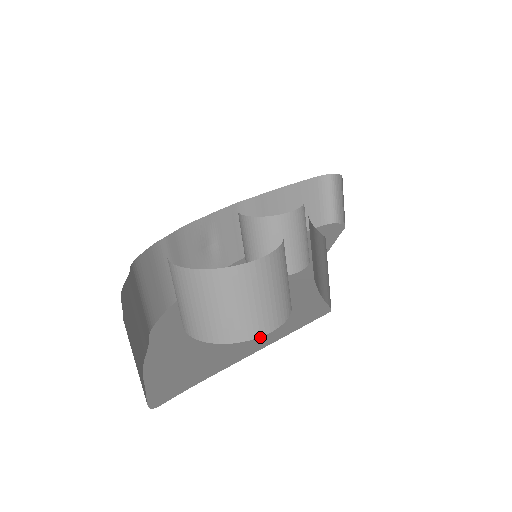
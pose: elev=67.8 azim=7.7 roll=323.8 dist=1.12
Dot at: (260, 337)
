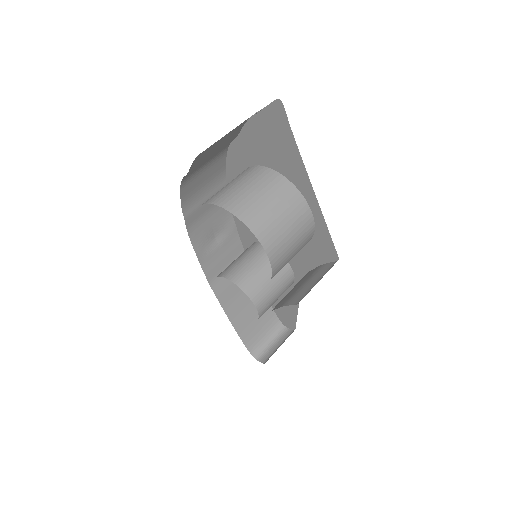
Dot at: (262, 245)
